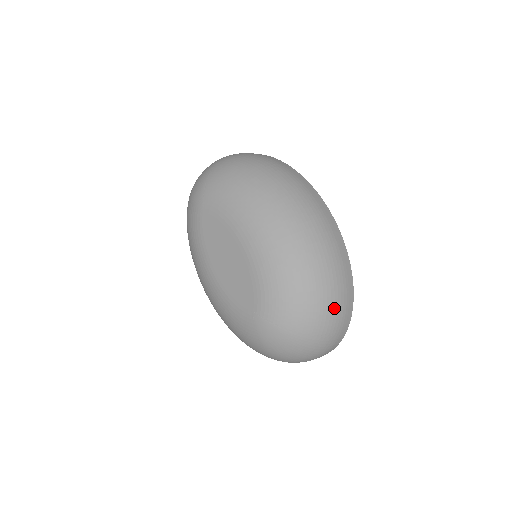
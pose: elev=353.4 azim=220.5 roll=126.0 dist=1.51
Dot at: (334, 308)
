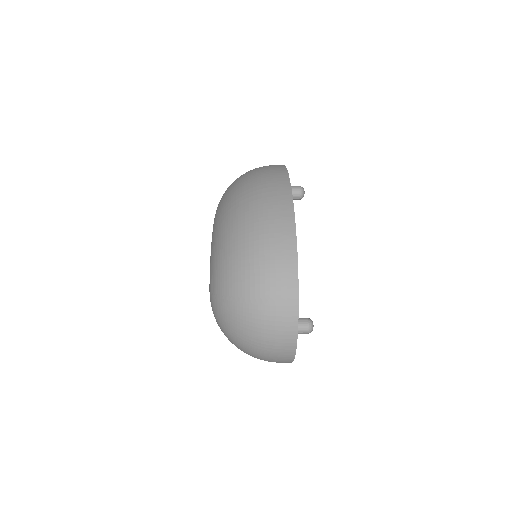
Dot at: (259, 262)
